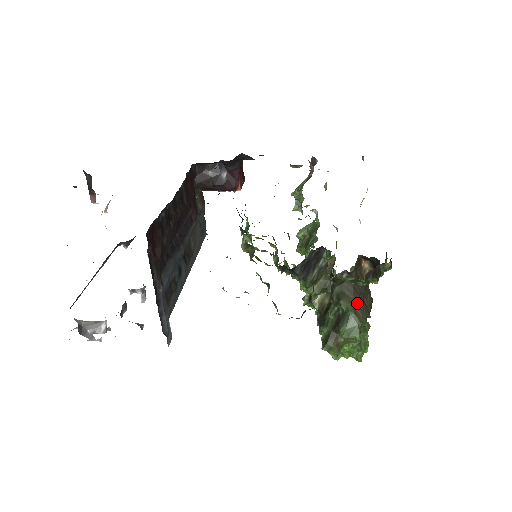
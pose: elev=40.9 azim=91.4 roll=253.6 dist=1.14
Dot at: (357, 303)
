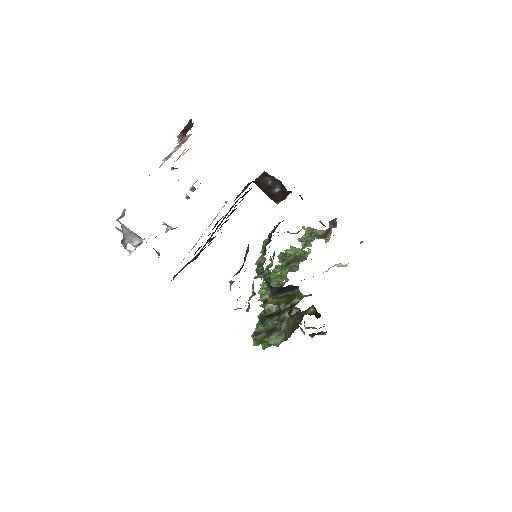
Dot at: (291, 329)
